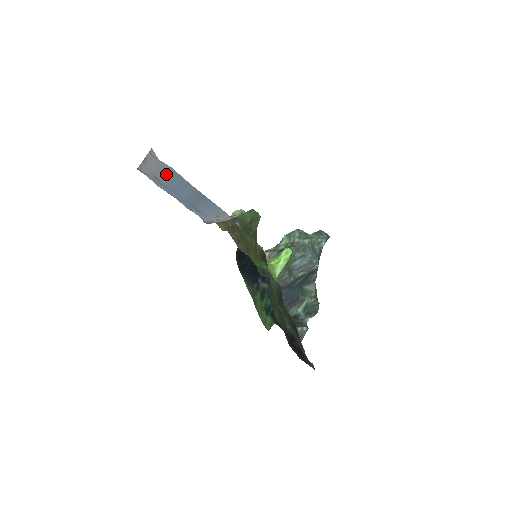
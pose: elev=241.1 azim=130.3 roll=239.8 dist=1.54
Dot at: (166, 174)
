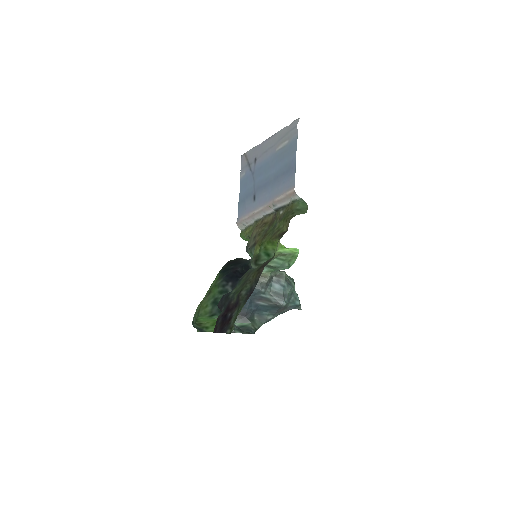
Dot at: (279, 147)
